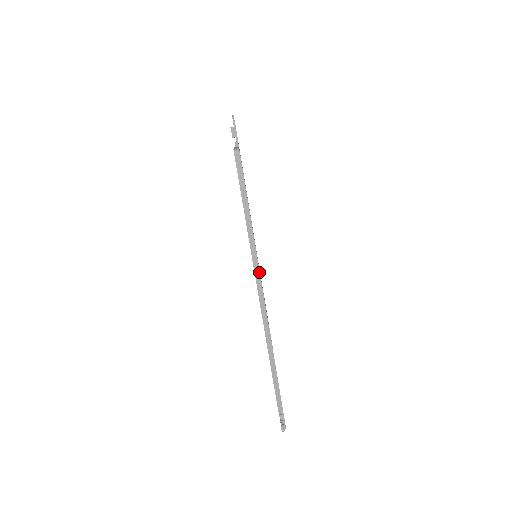
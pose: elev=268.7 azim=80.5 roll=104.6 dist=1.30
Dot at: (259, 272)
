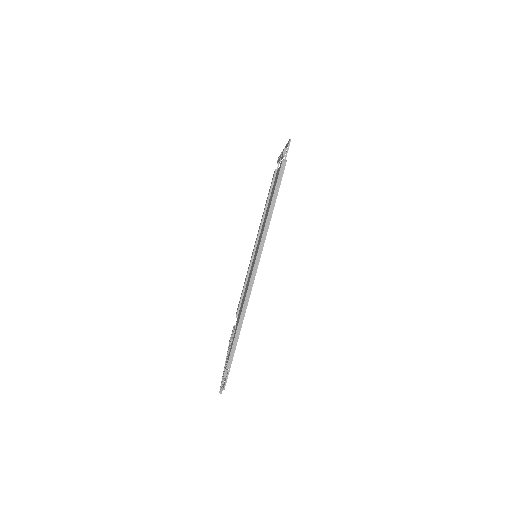
Dot at: occluded
